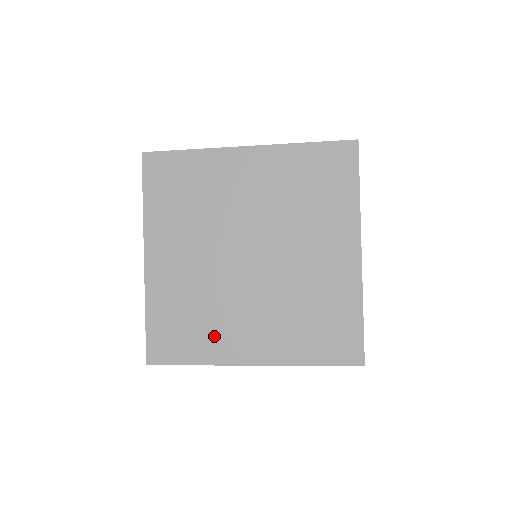
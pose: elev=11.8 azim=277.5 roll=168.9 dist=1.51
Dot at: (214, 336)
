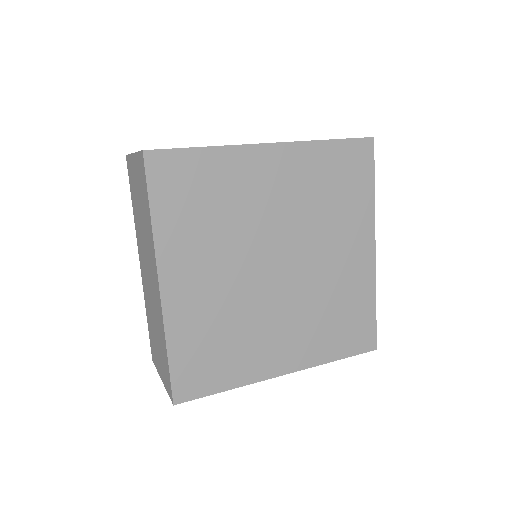
Dot at: (246, 356)
